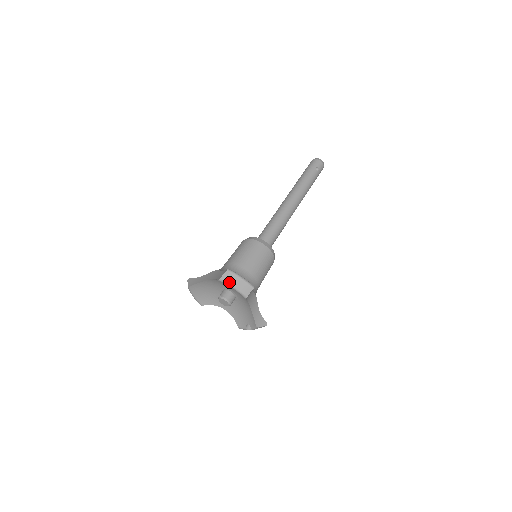
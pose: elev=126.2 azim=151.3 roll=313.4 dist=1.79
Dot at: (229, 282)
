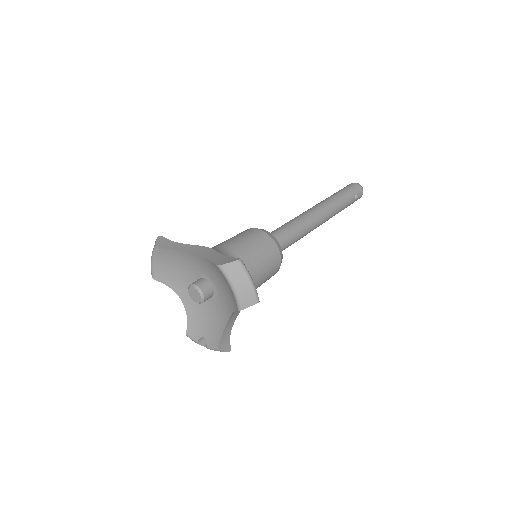
Dot at: (232, 277)
